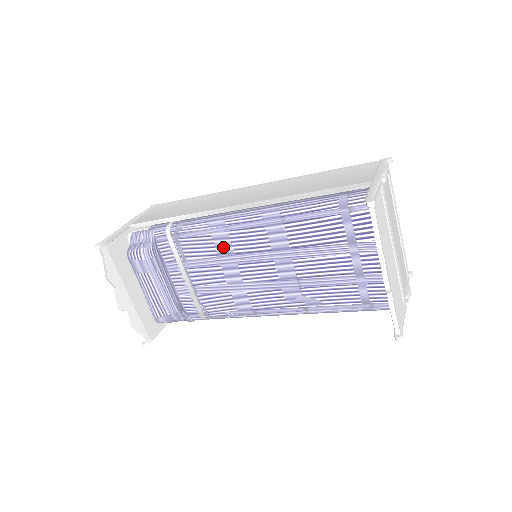
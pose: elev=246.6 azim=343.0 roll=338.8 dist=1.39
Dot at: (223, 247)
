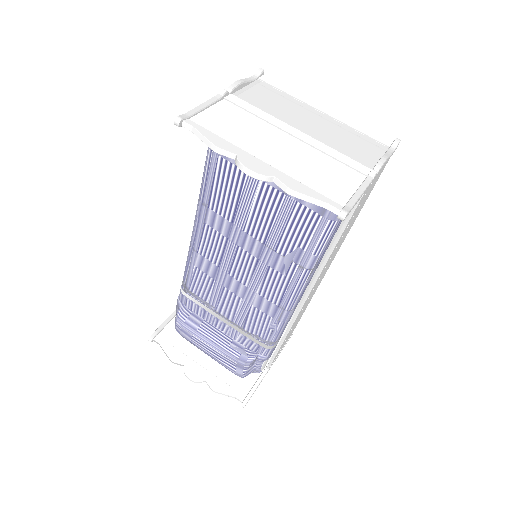
Dot at: (209, 269)
